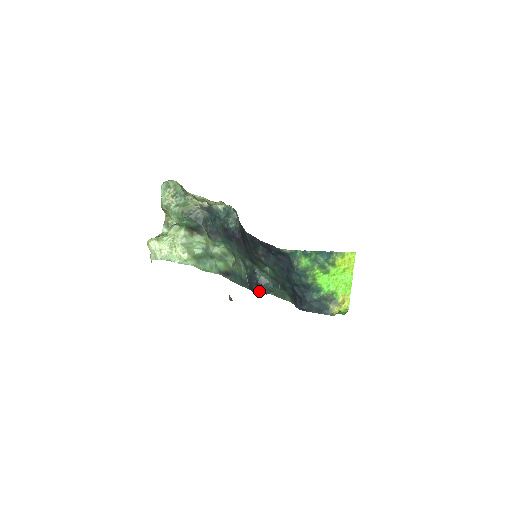
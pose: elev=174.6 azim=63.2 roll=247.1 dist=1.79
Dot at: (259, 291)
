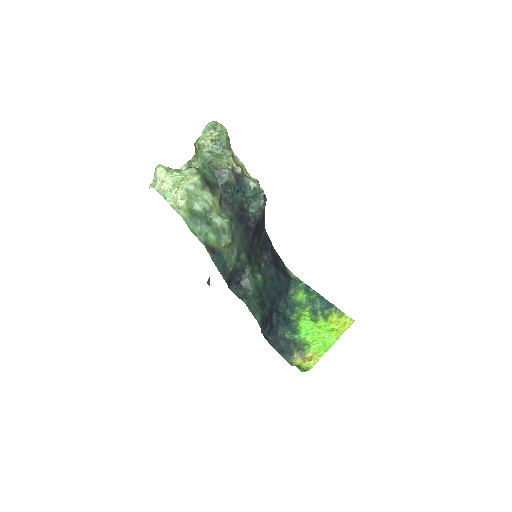
Dot at: (235, 290)
